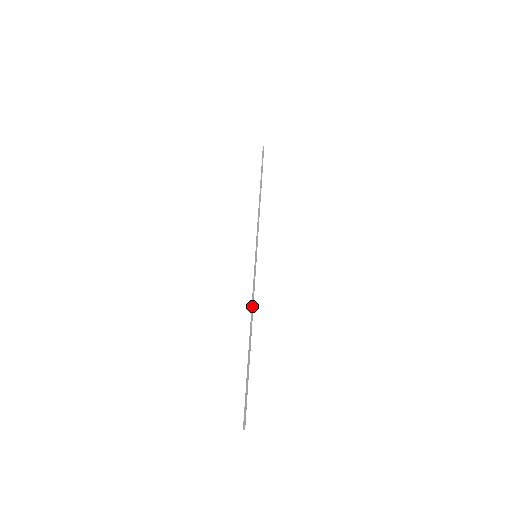
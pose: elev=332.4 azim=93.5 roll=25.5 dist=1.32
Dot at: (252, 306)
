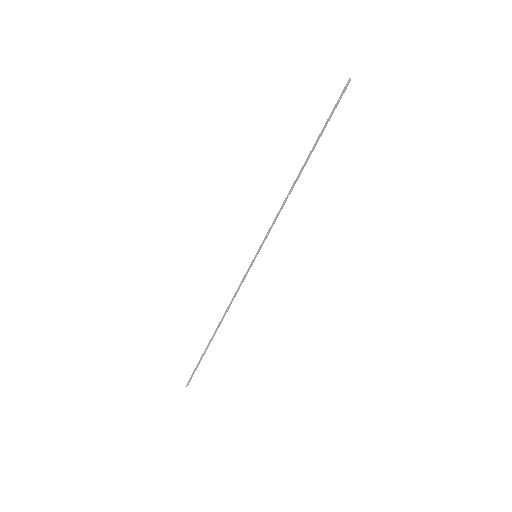
Dot at: (229, 306)
